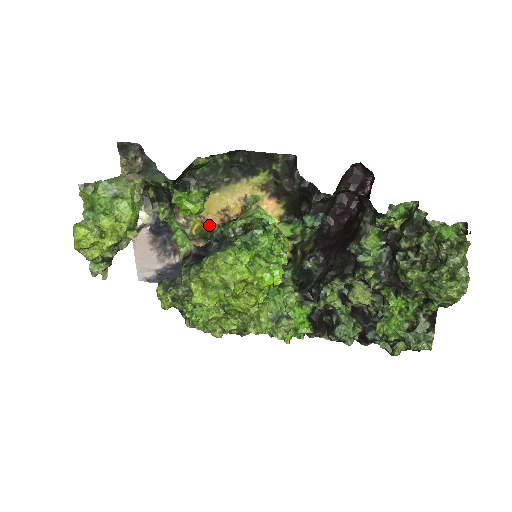
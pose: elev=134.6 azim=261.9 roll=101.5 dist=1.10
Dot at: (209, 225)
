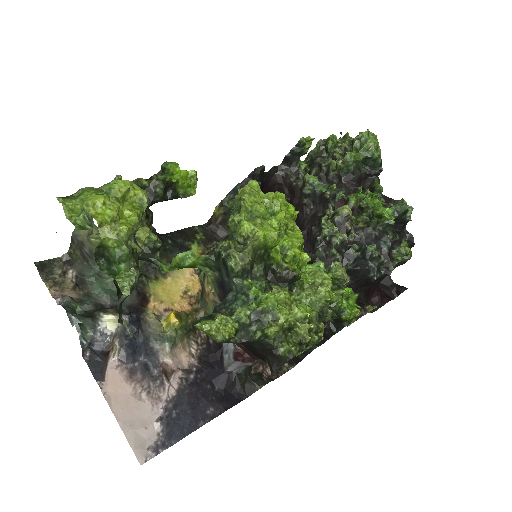
Dot at: (183, 311)
